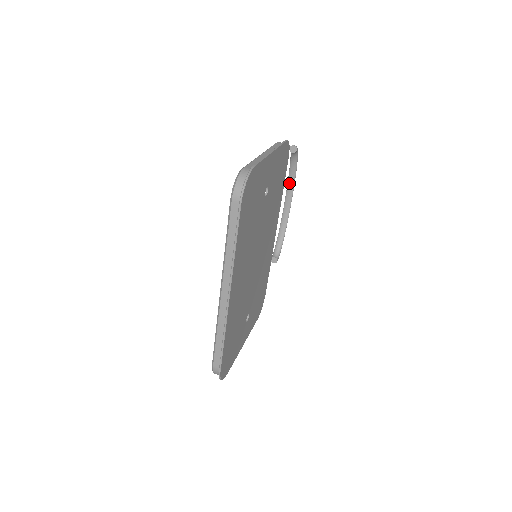
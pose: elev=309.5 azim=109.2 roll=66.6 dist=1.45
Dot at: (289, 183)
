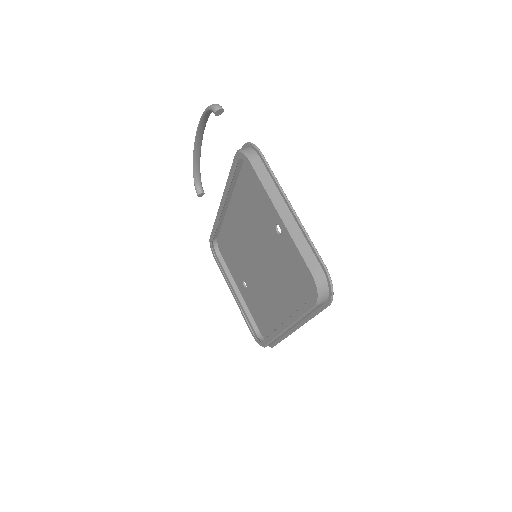
Dot at: (200, 127)
